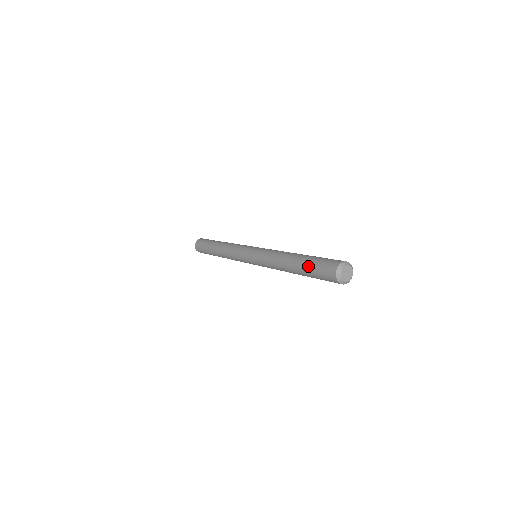
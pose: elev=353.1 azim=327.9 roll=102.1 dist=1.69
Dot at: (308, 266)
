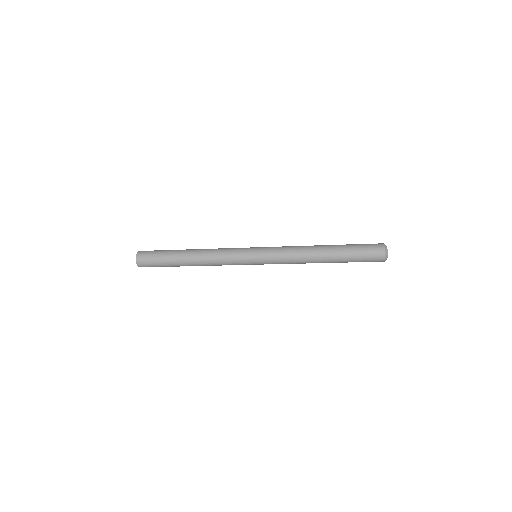
Dot at: (350, 247)
